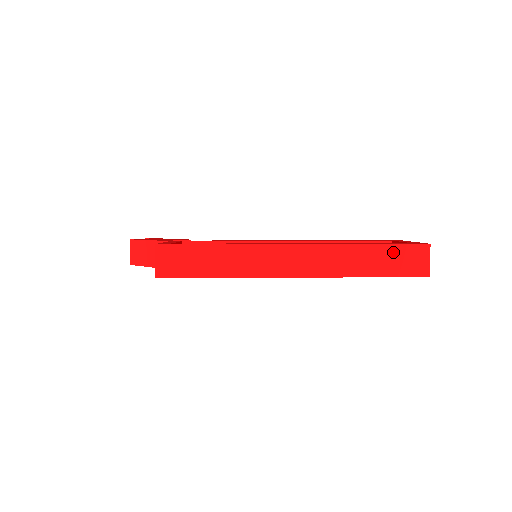
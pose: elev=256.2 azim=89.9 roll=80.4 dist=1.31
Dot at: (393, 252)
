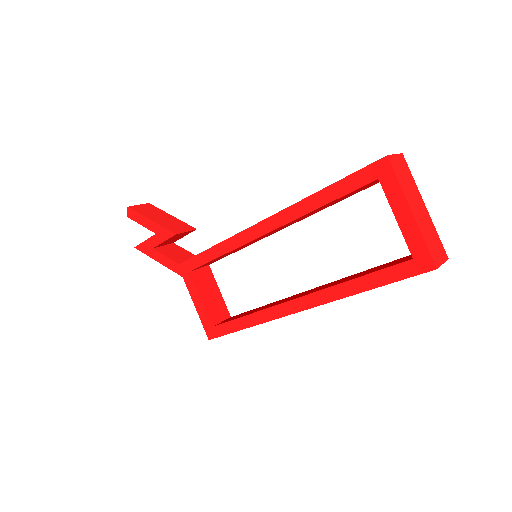
Dot at: occluded
